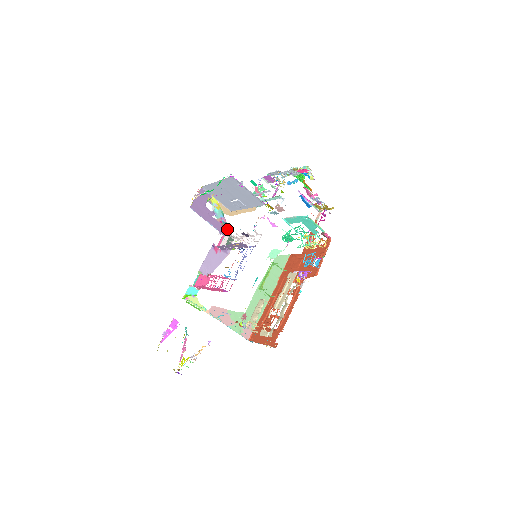
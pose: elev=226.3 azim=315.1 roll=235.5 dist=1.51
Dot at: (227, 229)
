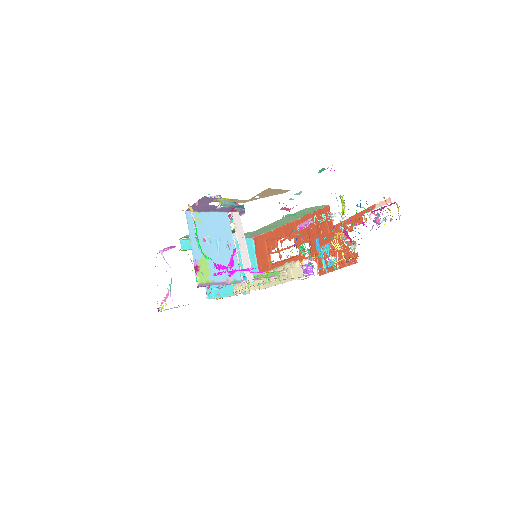
Dot at: (240, 207)
